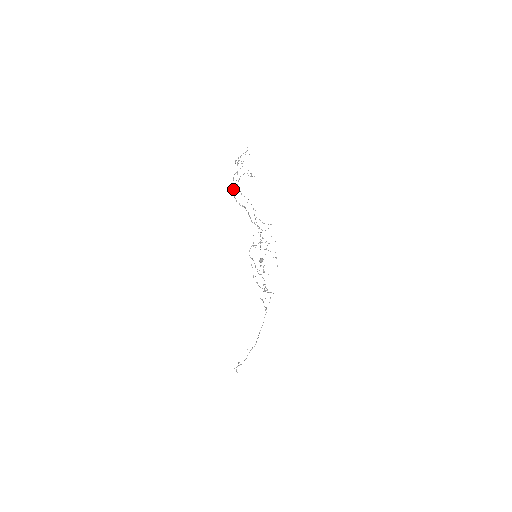
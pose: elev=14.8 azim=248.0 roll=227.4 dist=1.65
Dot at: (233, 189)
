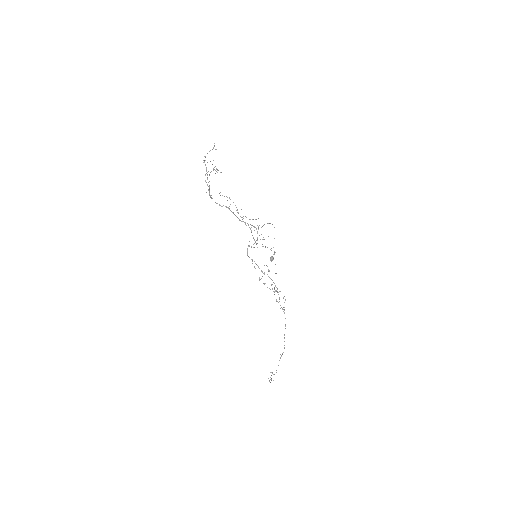
Dot at: occluded
